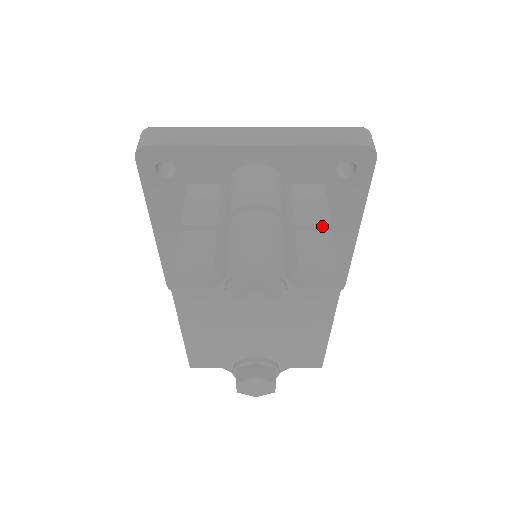
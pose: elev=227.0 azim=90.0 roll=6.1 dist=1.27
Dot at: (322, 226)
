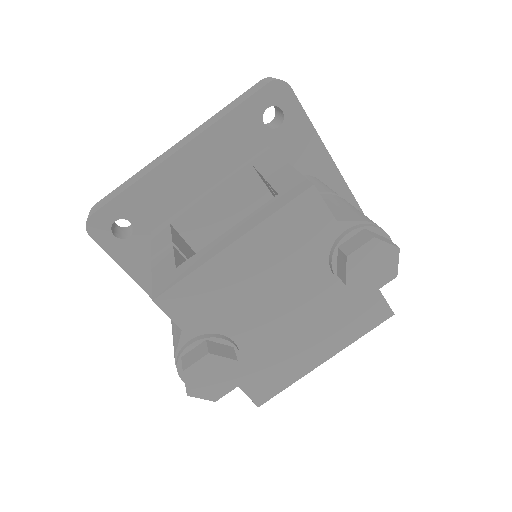
Dot at: occluded
